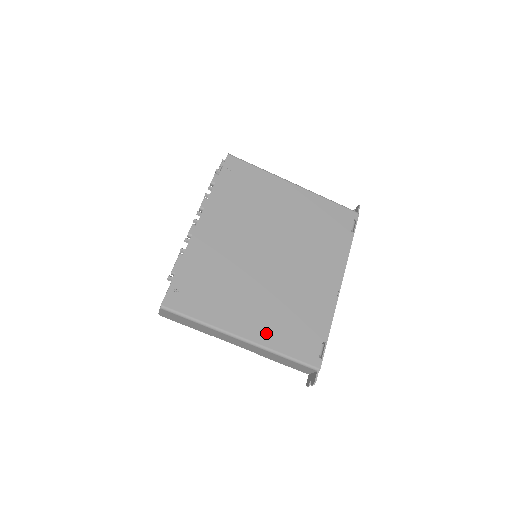
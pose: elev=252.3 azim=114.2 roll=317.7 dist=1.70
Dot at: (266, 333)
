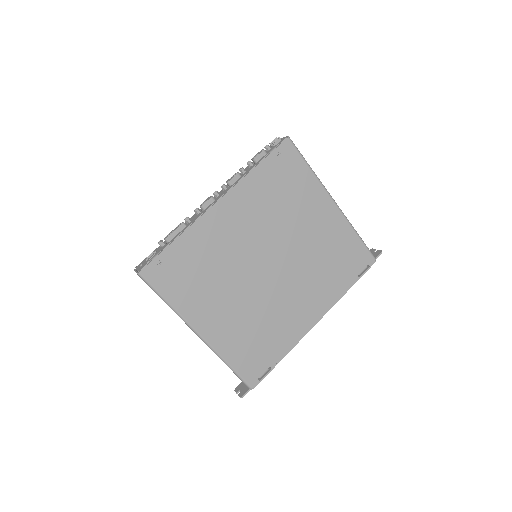
Dot at: (224, 339)
